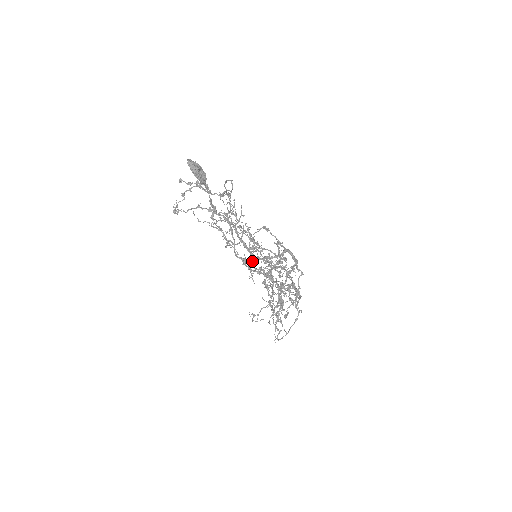
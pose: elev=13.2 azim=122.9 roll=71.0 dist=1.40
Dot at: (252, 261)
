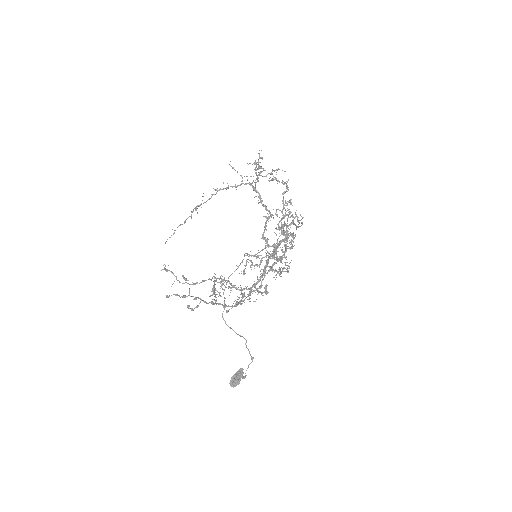
Dot at: occluded
